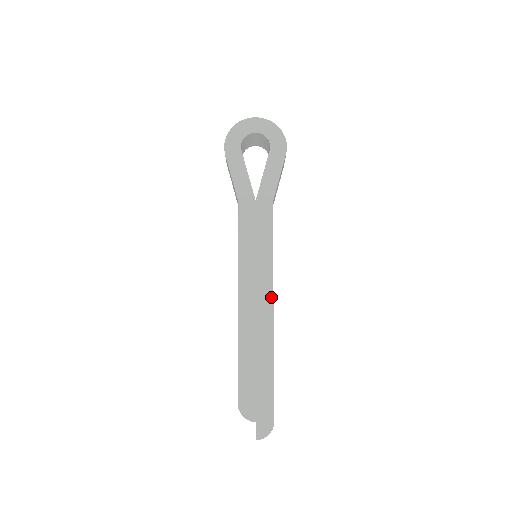
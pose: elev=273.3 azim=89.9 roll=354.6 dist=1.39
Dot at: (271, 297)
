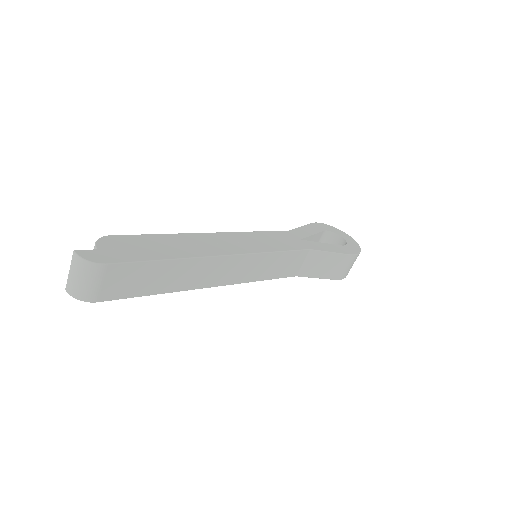
Dot at: (236, 253)
